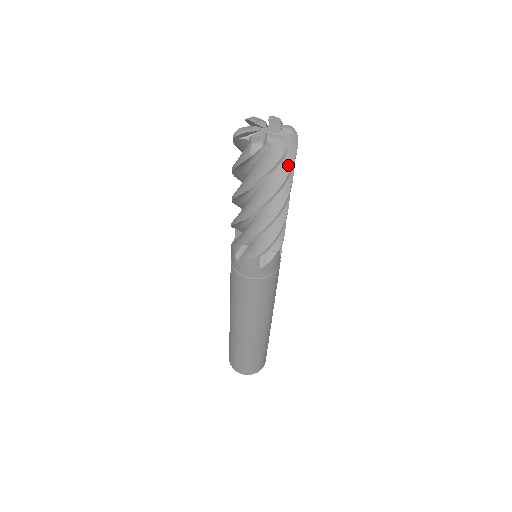
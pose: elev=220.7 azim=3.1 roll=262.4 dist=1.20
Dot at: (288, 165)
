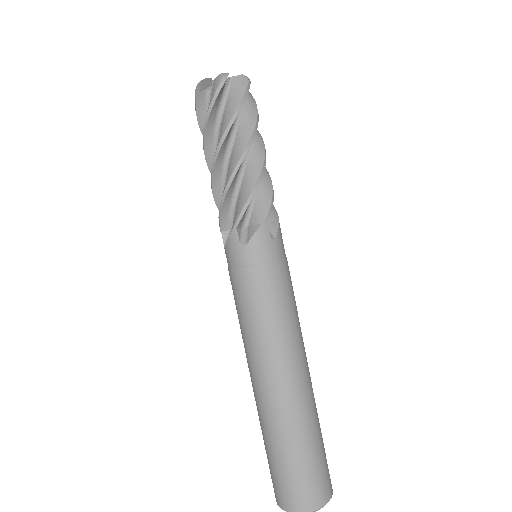
Dot at: (237, 99)
